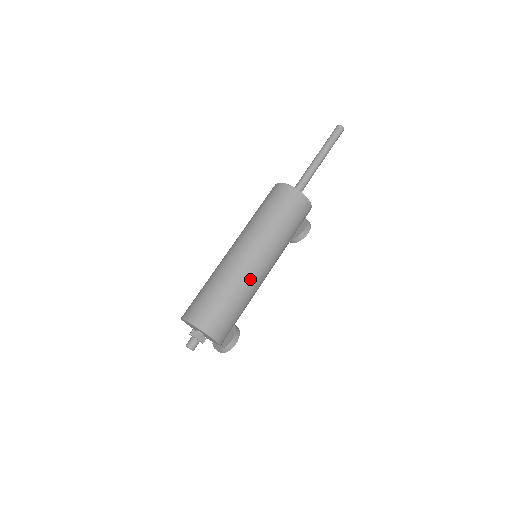
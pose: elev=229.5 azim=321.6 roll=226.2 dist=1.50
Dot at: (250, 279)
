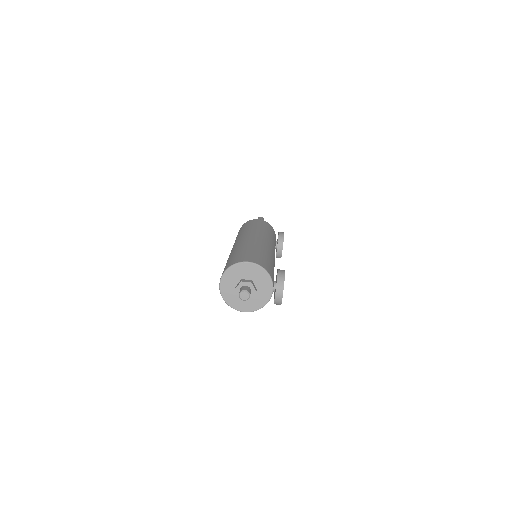
Dot at: (252, 242)
